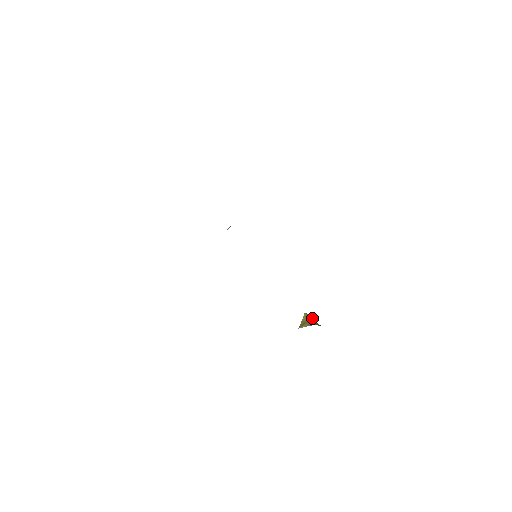
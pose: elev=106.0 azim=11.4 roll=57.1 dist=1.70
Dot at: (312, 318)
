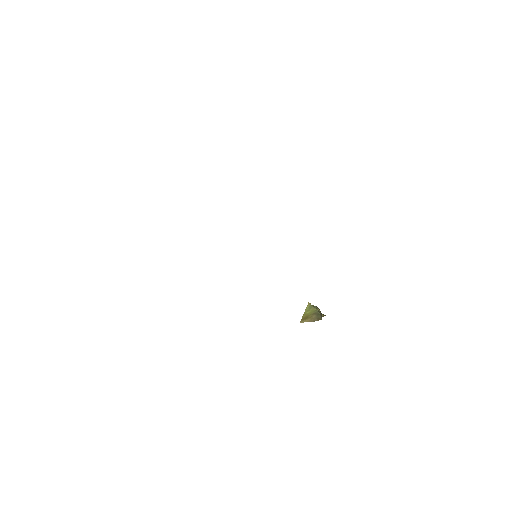
Dot at: (316, 311)
